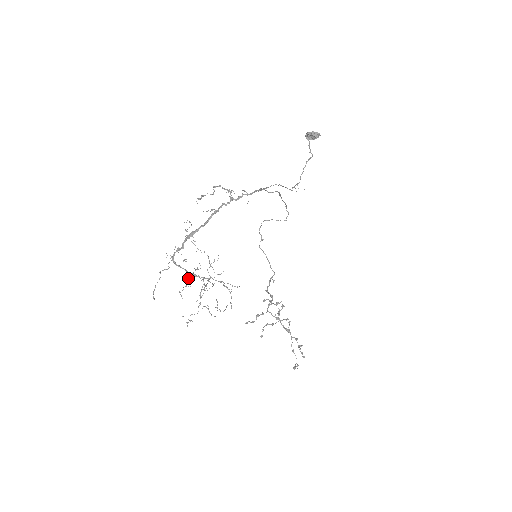
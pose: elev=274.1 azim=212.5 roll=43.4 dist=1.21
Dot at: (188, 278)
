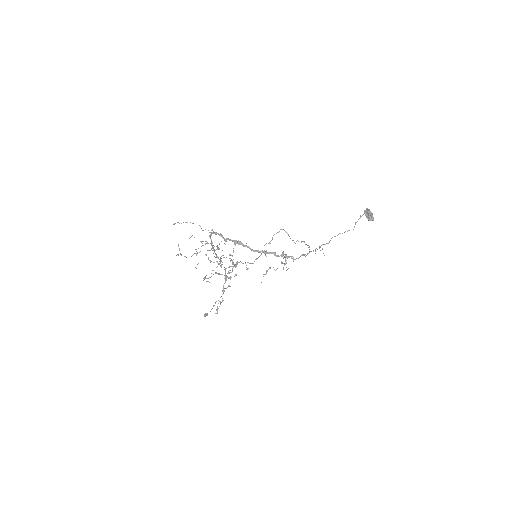
Dot at: (207, 242)
